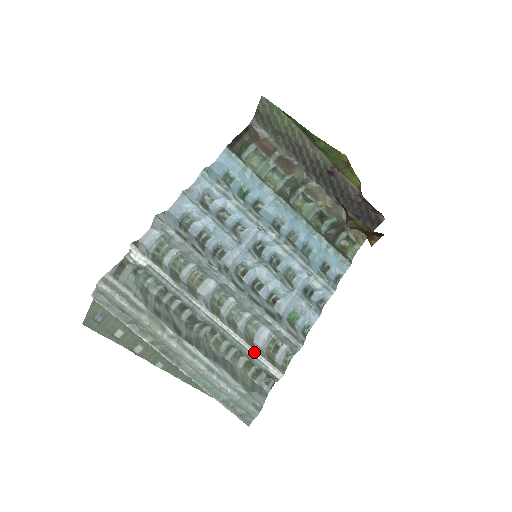
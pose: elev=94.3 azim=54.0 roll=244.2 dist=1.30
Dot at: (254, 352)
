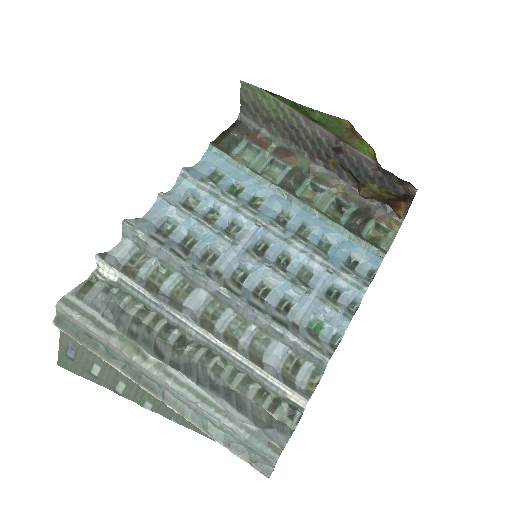
Dot at: (263, 373)
